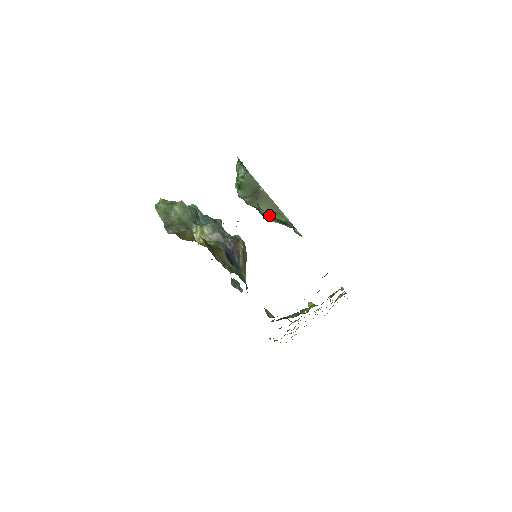
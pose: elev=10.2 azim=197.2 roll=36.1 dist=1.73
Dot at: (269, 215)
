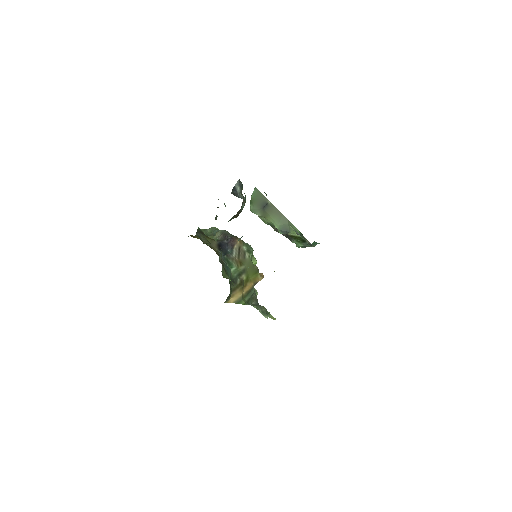
Dot at: (282, 229)
